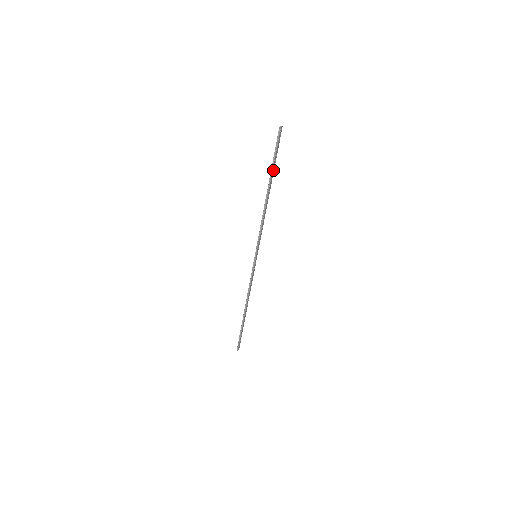
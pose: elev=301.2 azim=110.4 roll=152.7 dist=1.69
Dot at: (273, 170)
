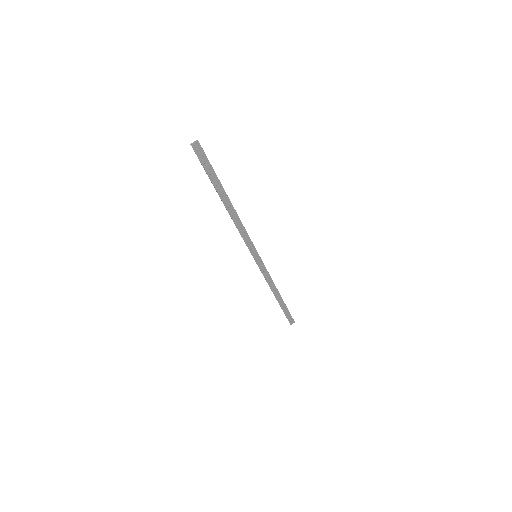
Dot at: (218, 183)
